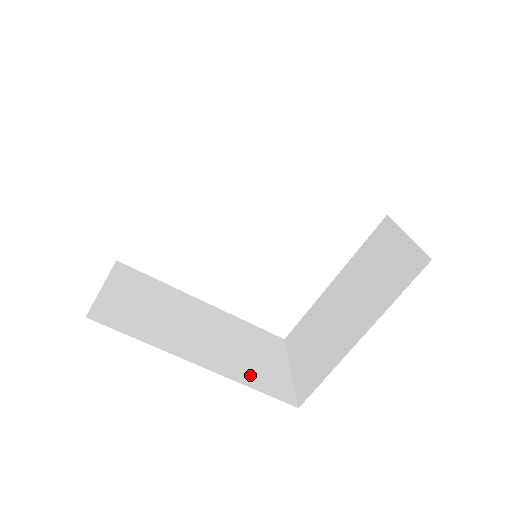
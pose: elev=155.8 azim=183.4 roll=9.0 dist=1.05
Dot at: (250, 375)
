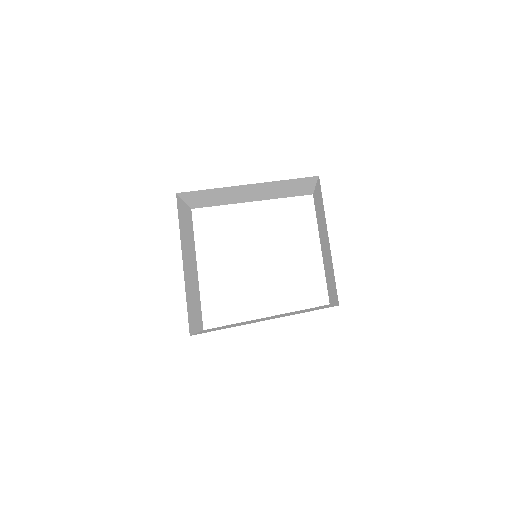
Dot at: occluded
